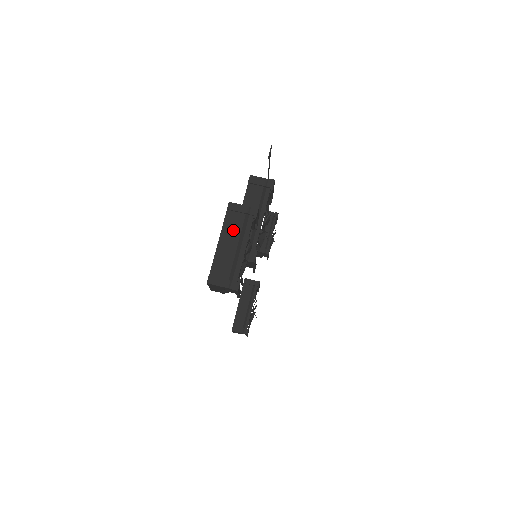
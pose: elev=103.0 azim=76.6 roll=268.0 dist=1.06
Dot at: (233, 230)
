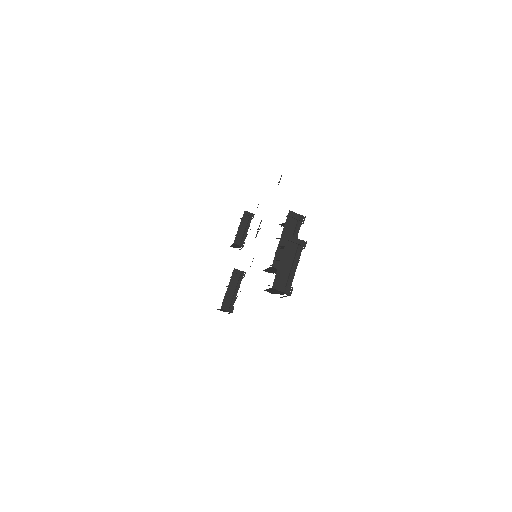
Dot at: (290, 254)
